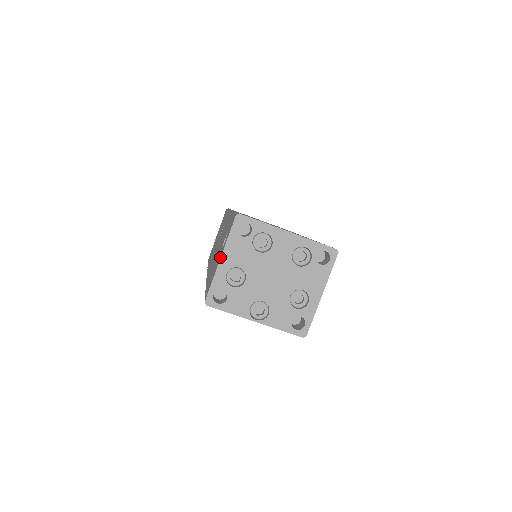
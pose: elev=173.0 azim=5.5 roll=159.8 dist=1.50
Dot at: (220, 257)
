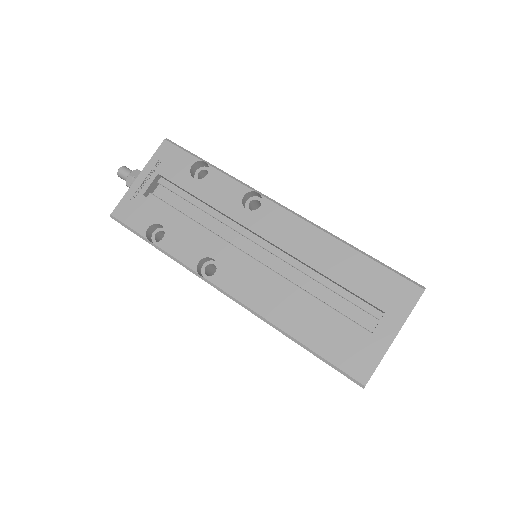
Dot at: occluded
